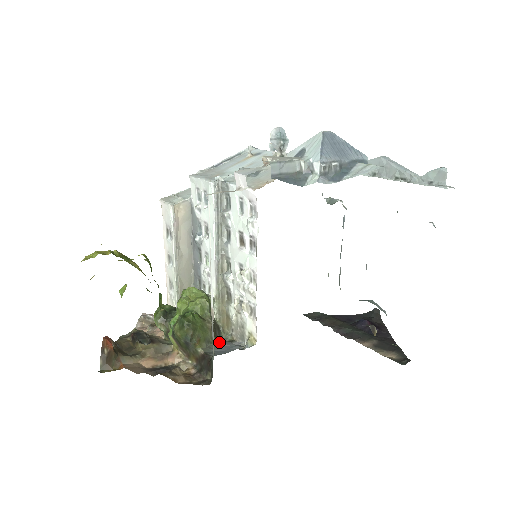
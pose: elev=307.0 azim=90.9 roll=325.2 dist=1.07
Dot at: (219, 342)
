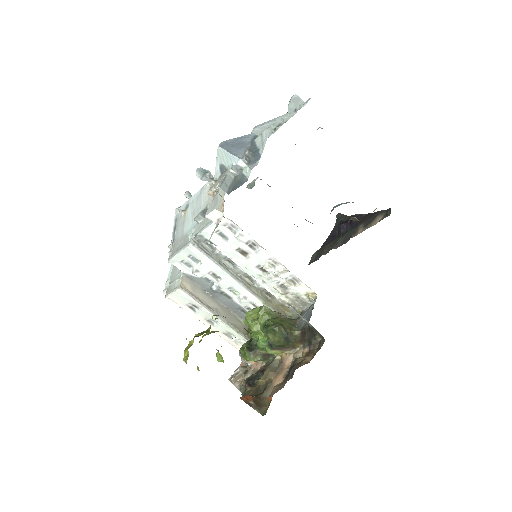
Dot at: (298, 320)
